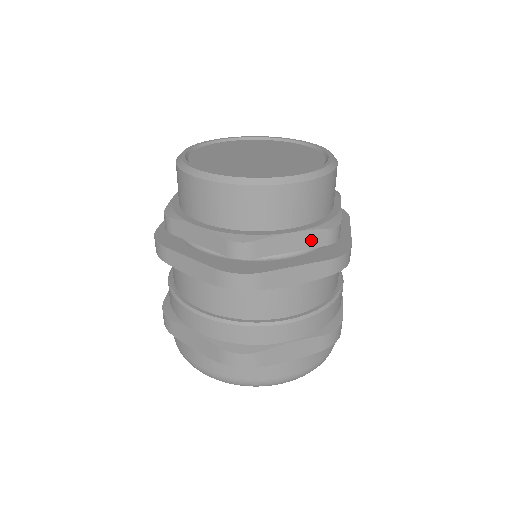
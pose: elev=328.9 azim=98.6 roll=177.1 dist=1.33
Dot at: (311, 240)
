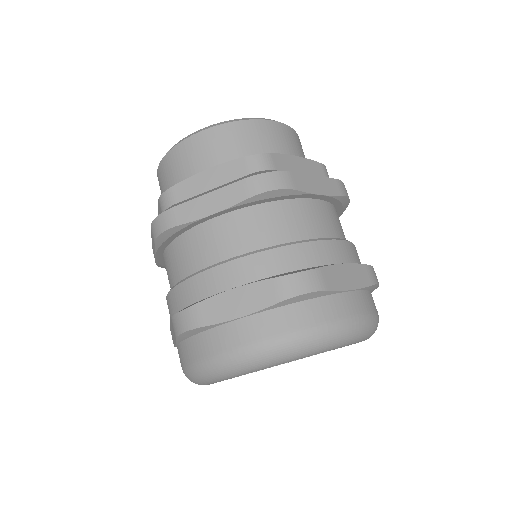
Dot at: (312, 169)
